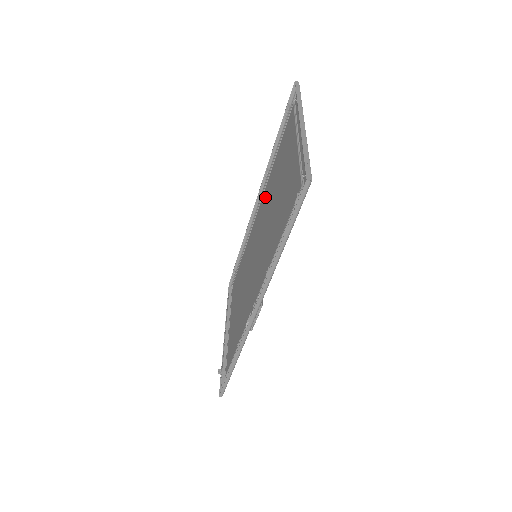
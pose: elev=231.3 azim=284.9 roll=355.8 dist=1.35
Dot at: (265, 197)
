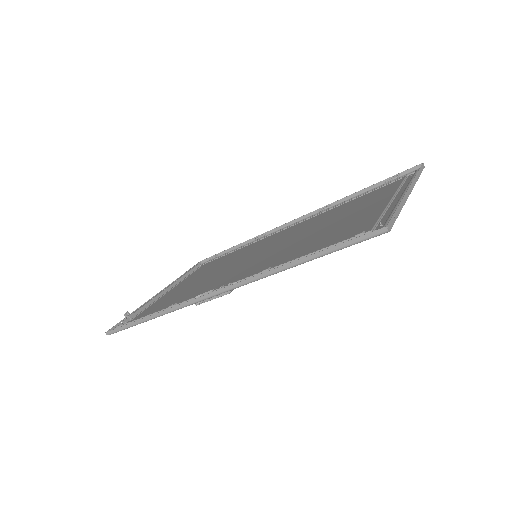
Dot at: (308, 222)
